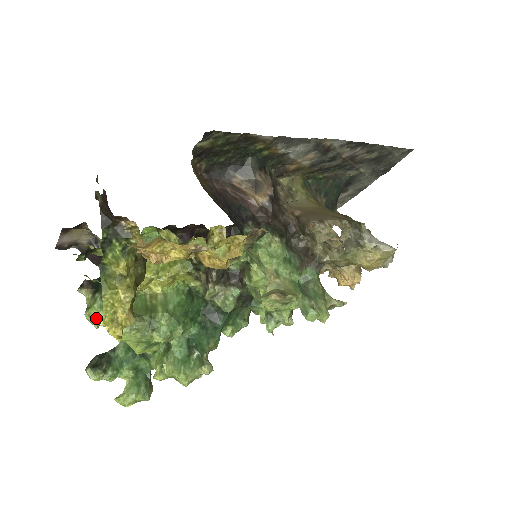
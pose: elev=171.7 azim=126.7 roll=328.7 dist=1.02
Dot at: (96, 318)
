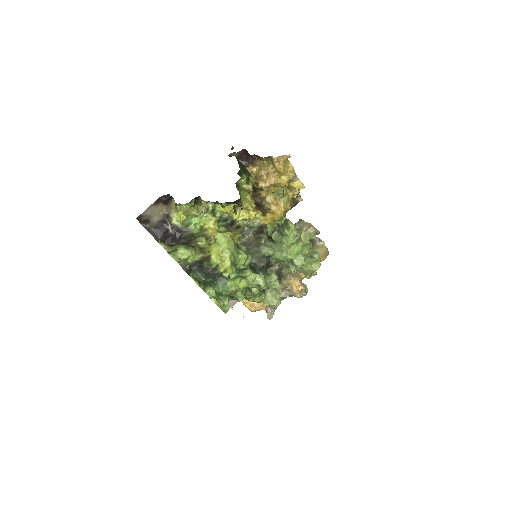
Dot at: (183, 254)
